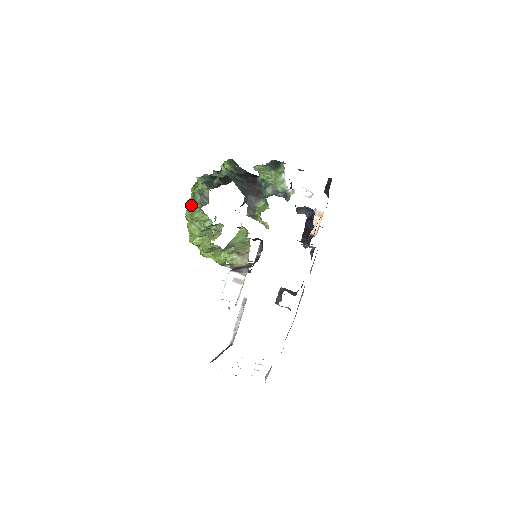
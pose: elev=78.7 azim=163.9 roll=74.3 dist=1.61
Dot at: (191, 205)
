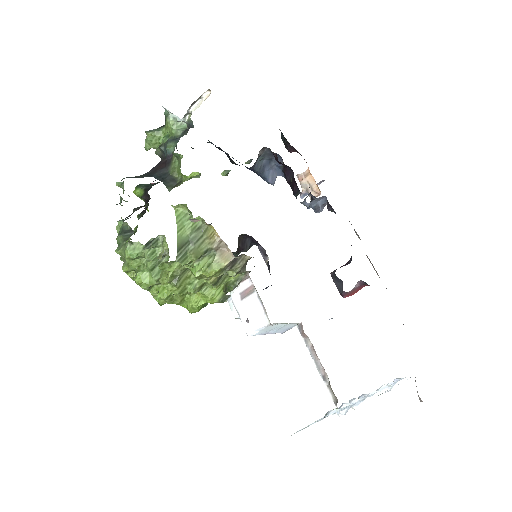
Dot at: (117, 252)
